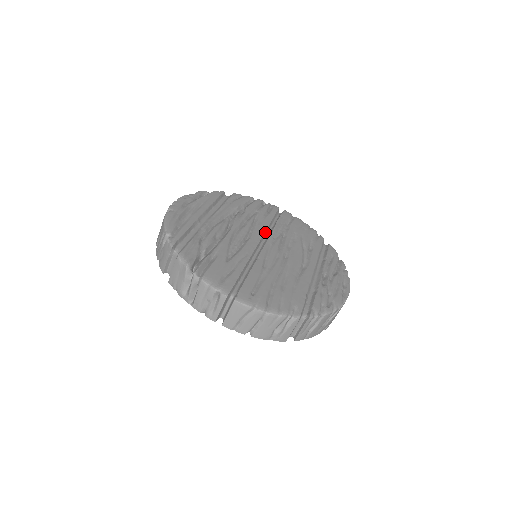
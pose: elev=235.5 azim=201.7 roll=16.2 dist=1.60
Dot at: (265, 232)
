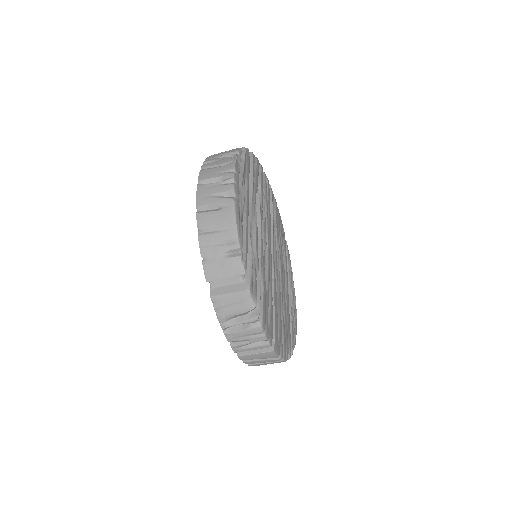
Dot at: (270, 229)
